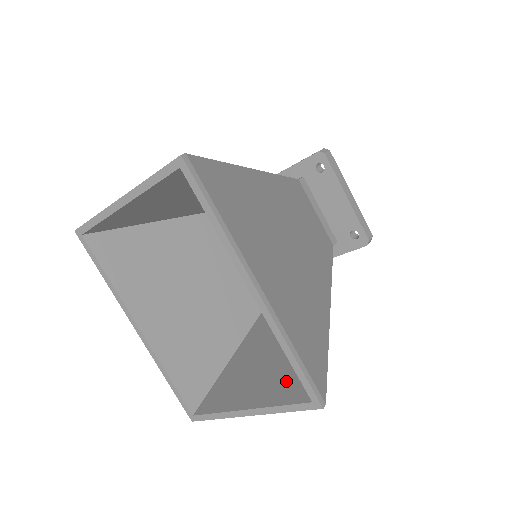
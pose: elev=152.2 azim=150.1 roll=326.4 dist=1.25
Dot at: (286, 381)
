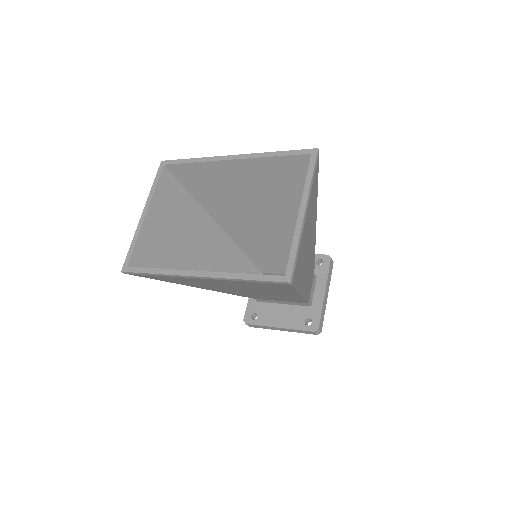
Dot at: occluded
